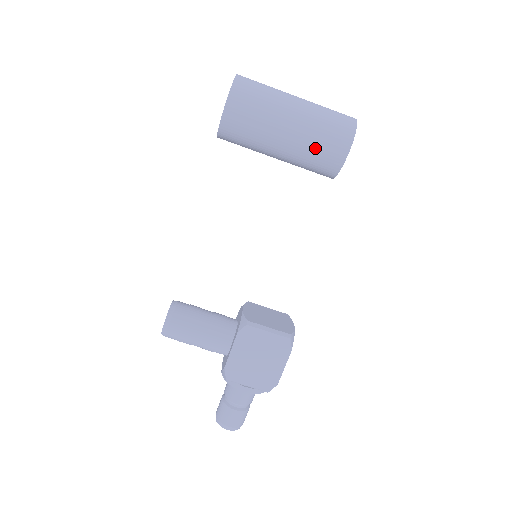
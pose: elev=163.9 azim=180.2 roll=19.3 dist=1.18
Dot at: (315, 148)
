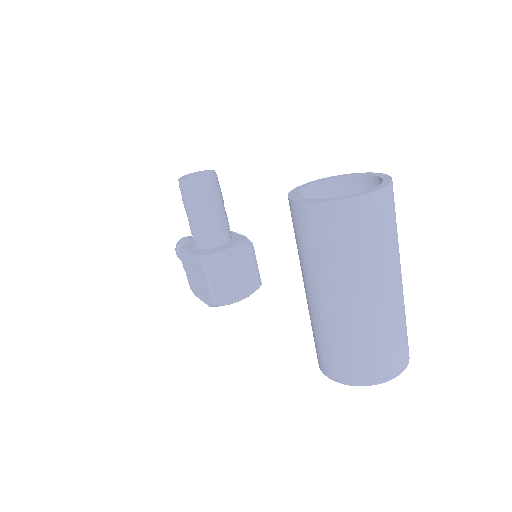
Dot at: (315, 332)
